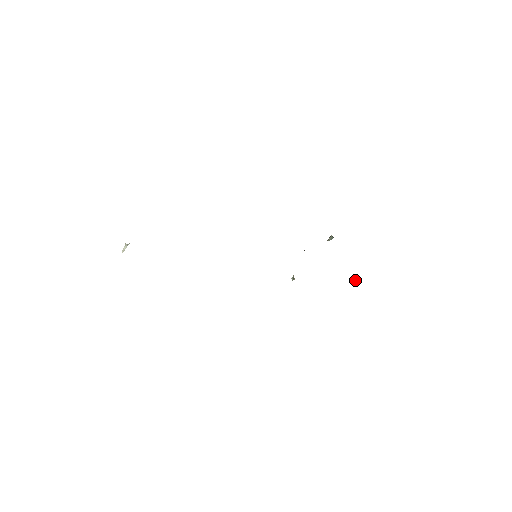
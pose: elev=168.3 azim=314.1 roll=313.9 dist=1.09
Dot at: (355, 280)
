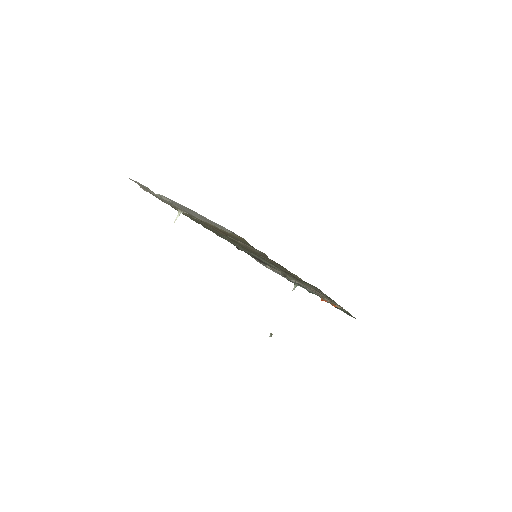
Dot at: (323, 299)
